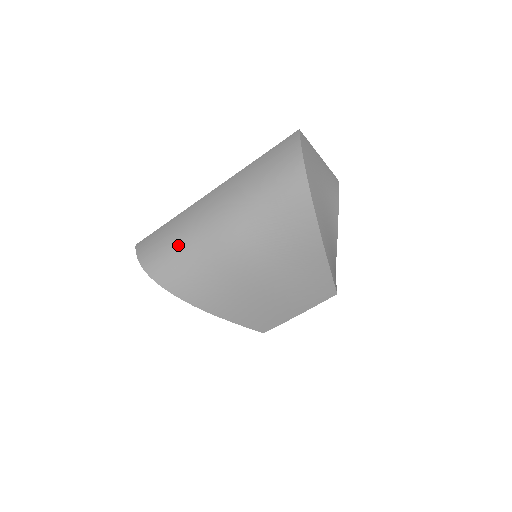
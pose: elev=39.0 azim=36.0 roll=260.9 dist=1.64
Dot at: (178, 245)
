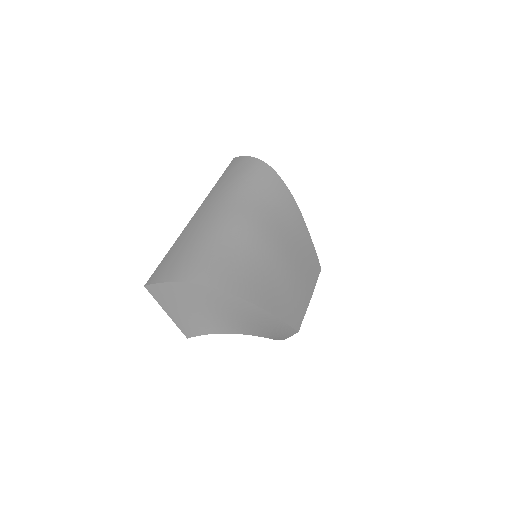
Dot at: (204, 246)
